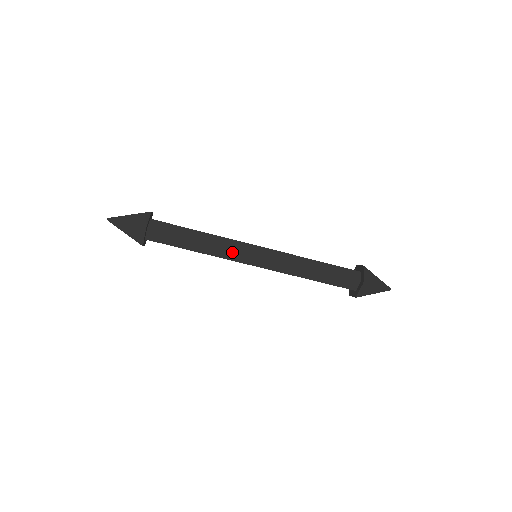
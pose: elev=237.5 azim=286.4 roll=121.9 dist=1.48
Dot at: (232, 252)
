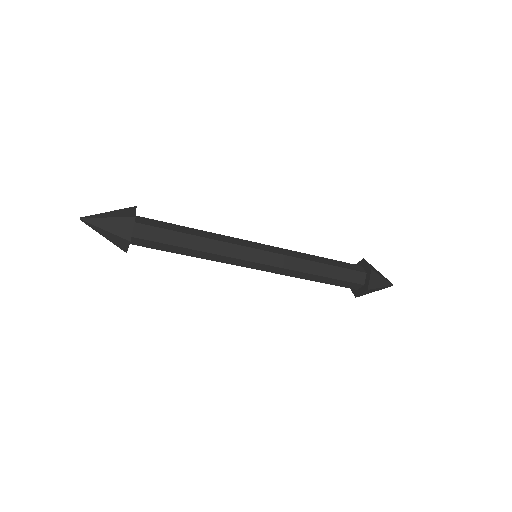
Dot at: (233, 247)
